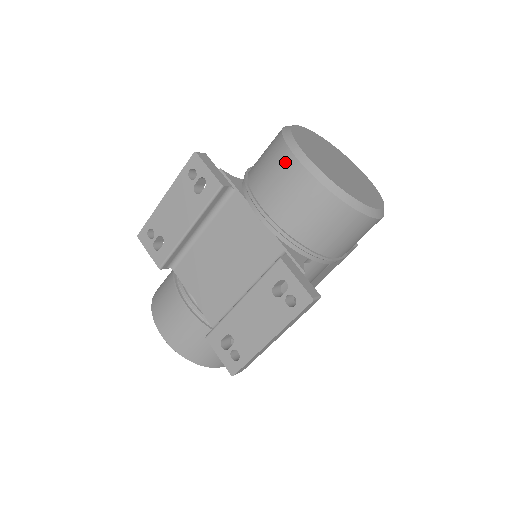
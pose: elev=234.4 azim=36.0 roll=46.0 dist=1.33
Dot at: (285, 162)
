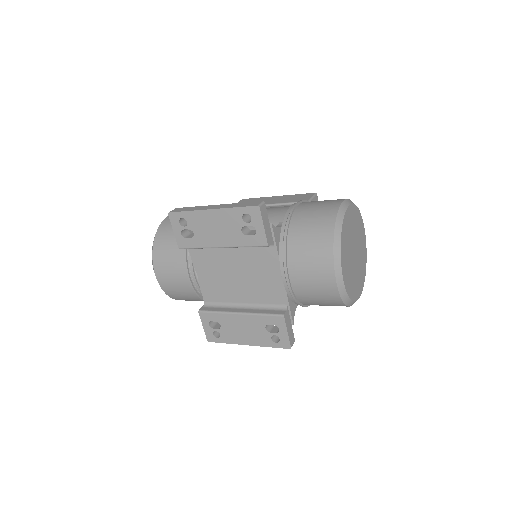
Dot at: (325, 264)
